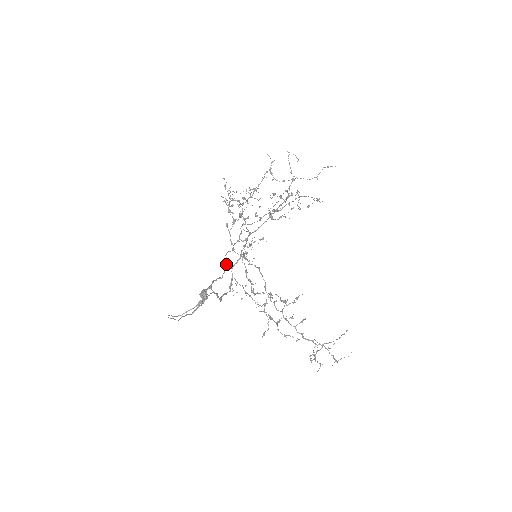
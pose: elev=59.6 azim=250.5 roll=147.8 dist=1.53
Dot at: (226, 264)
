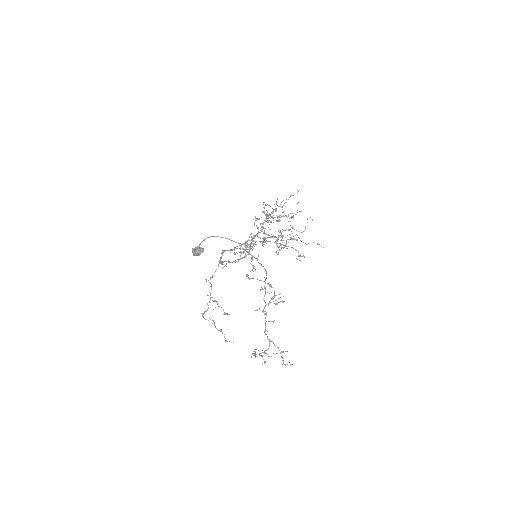
Dot at: (246, 242)
